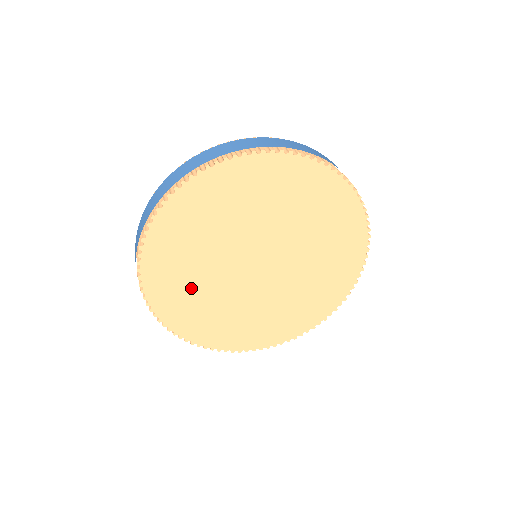
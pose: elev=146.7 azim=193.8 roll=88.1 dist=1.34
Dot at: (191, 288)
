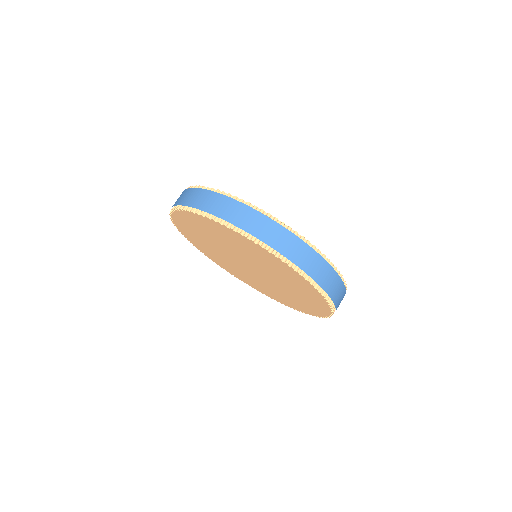
Dot at: (220, 259)
